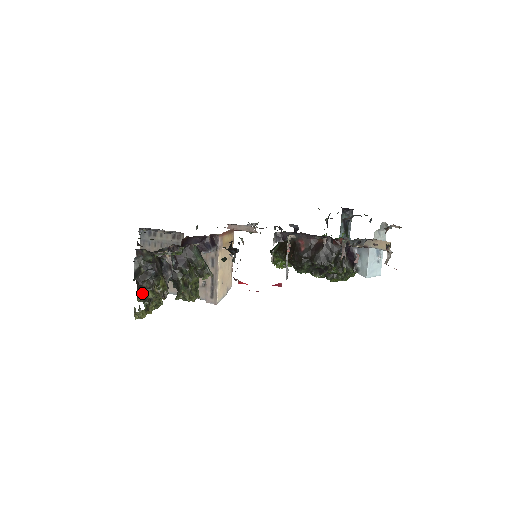
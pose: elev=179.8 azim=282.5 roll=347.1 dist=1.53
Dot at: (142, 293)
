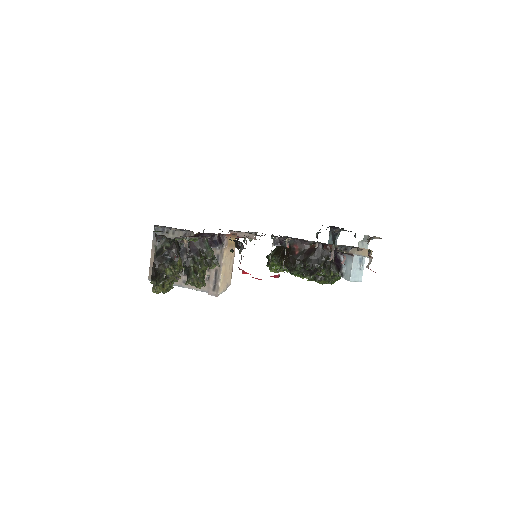
Dot at: (157, 275)
